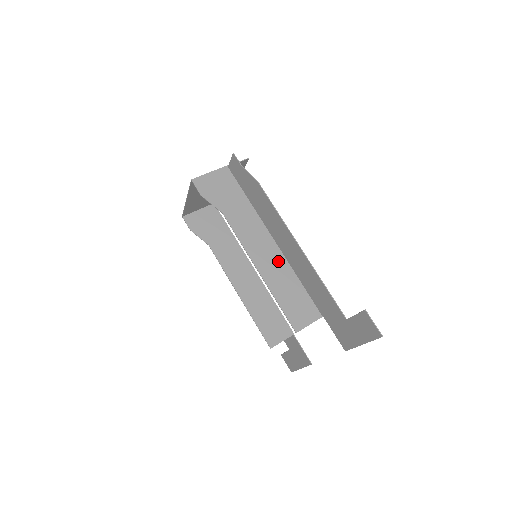
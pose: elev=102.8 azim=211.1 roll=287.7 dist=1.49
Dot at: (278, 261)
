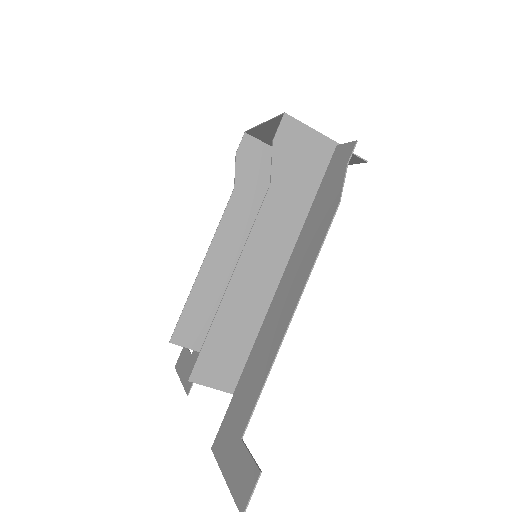
Dot at: (261, 295)
